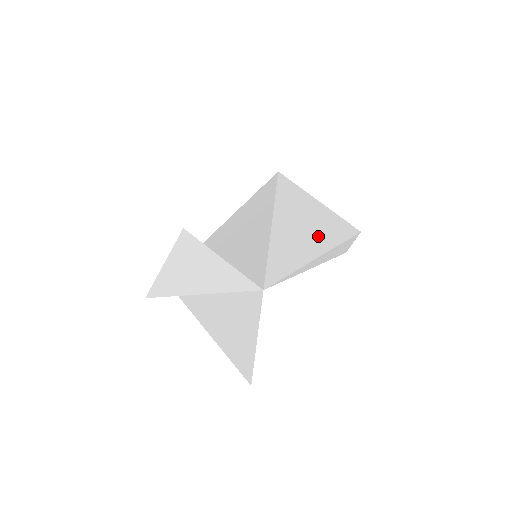
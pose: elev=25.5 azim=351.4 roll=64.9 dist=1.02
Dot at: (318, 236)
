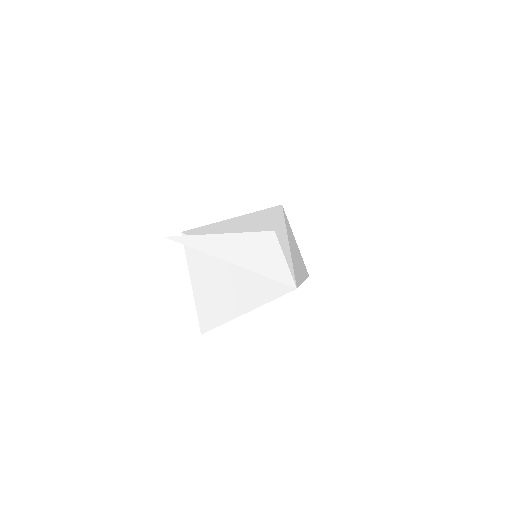
Dot at: occluded
